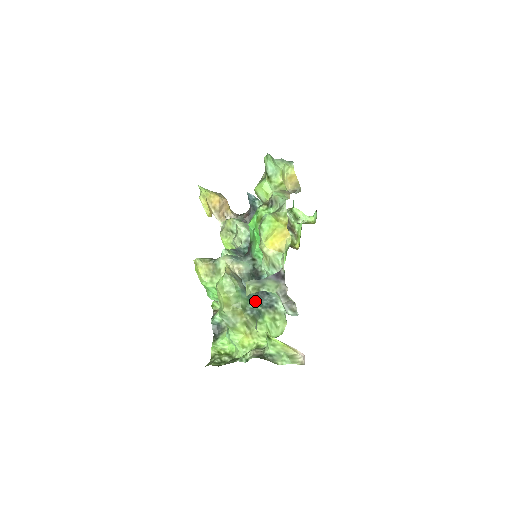
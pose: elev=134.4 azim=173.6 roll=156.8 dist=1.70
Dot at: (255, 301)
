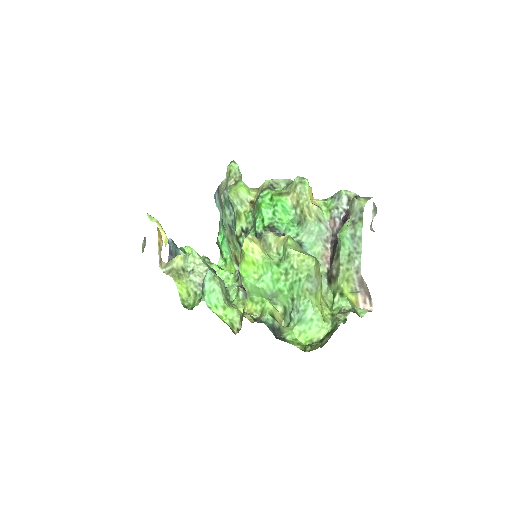
Dot at: occluded
